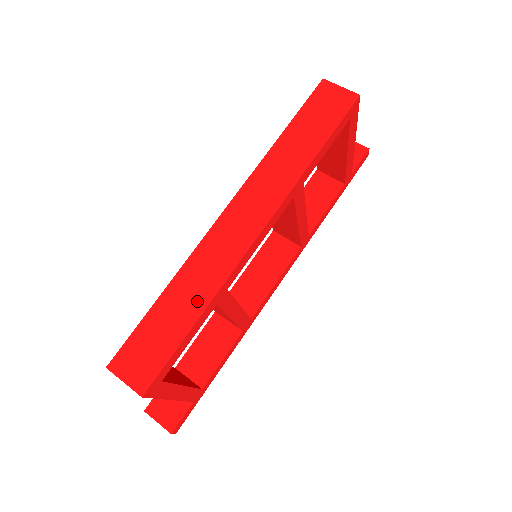
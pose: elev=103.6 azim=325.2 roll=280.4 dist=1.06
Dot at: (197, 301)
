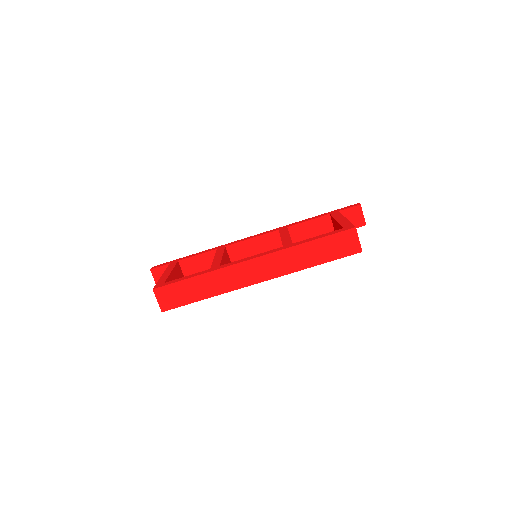
Dot at: (211, 291)
